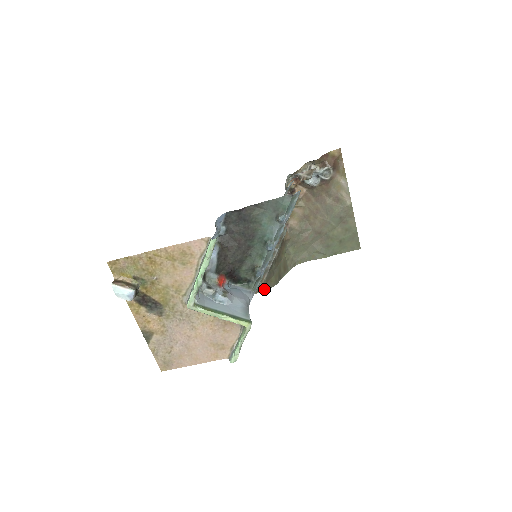
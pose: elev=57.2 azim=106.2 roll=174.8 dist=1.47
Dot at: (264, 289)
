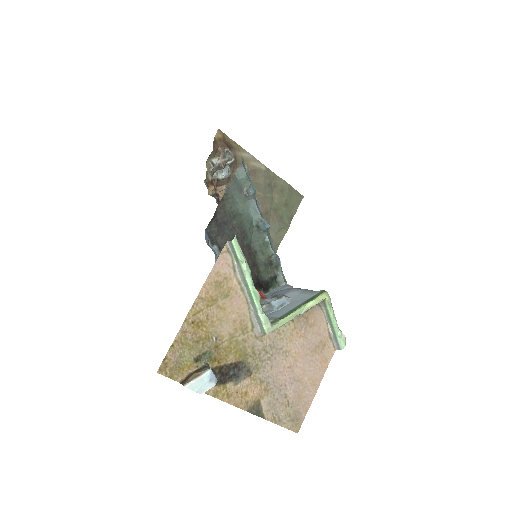
Dot at: occluded
